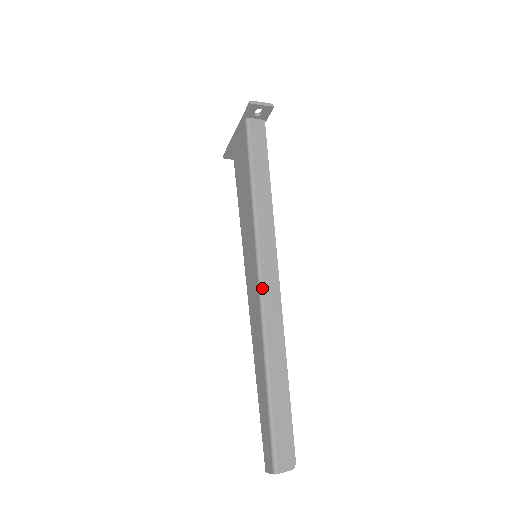
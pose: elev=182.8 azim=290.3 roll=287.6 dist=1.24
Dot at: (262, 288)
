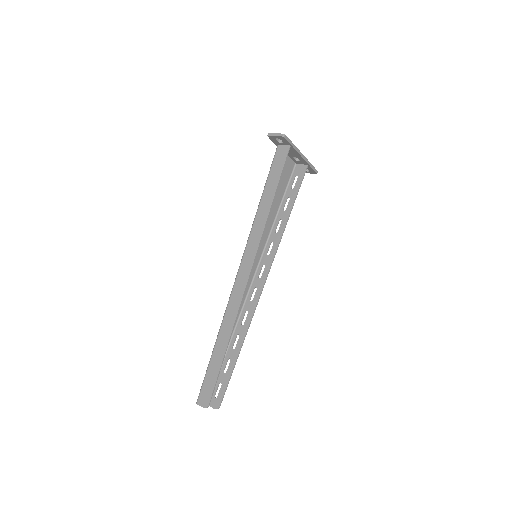
Dot at: (236, 280)
